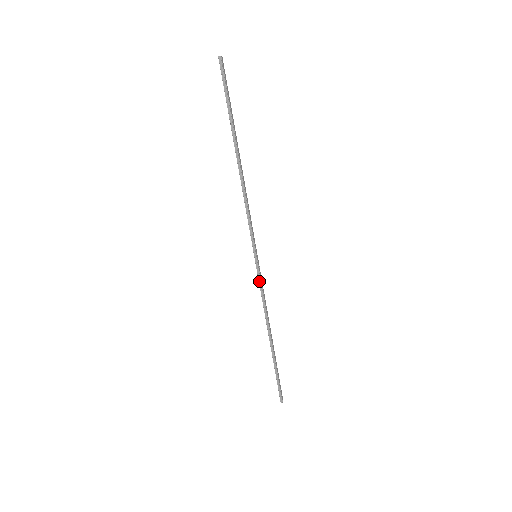
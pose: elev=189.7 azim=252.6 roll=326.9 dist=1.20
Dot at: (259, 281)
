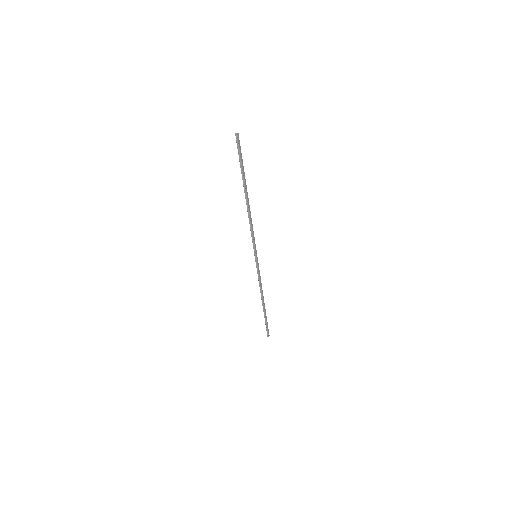
Dot at: (257, 270)
